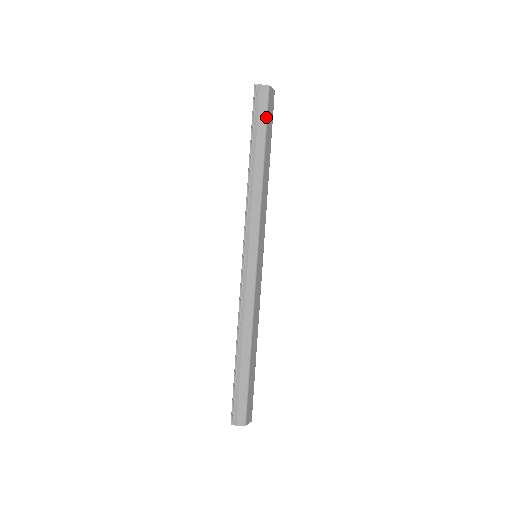
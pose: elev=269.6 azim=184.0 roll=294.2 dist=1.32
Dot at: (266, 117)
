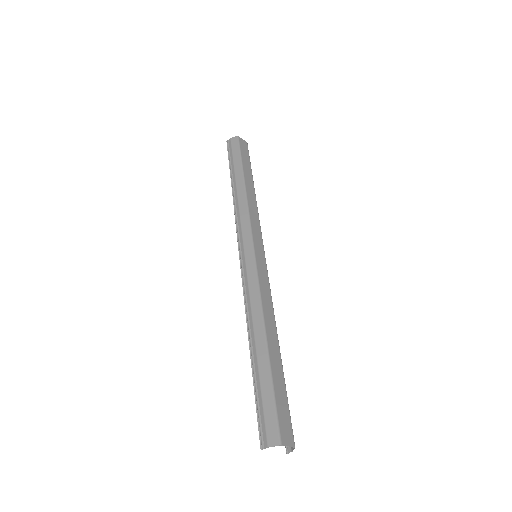
Dot at: (239, 154)
